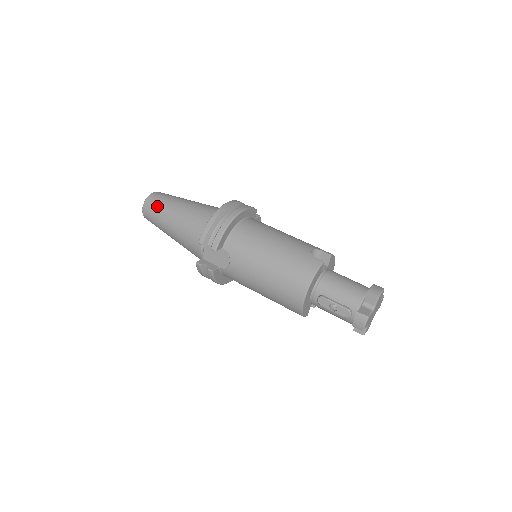
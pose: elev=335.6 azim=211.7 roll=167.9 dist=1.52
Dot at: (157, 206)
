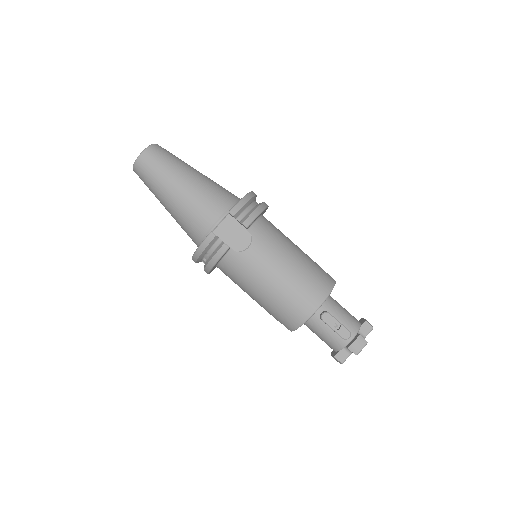
Dot at: (167, 158)
